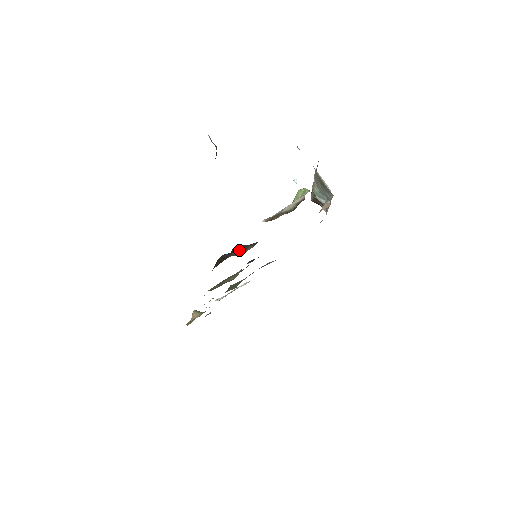
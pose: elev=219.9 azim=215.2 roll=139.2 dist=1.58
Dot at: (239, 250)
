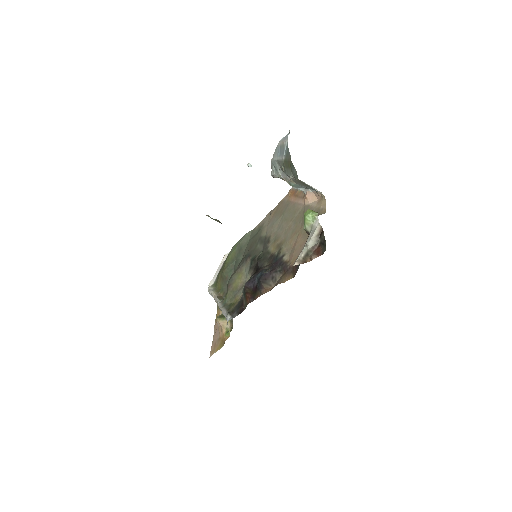
Dot at: (267, 281)
